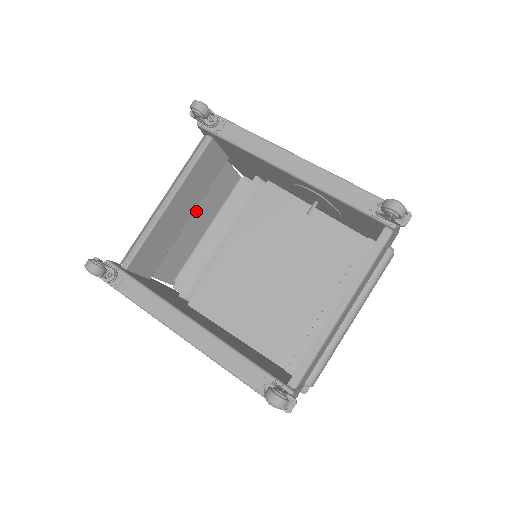
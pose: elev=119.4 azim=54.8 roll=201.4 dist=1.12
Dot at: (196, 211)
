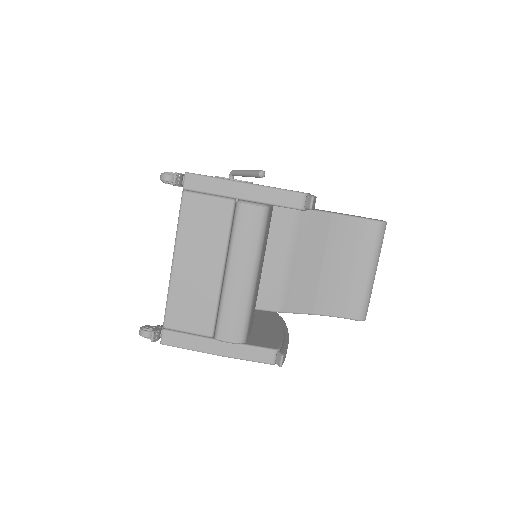
Dot at: occluded
